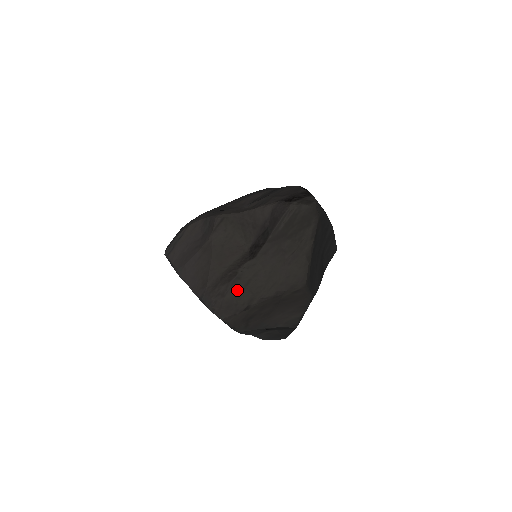
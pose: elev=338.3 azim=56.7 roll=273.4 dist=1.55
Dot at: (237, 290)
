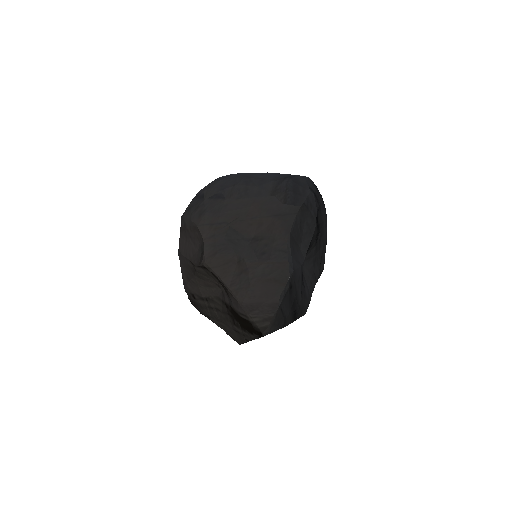
Dot at: (203, 304)
